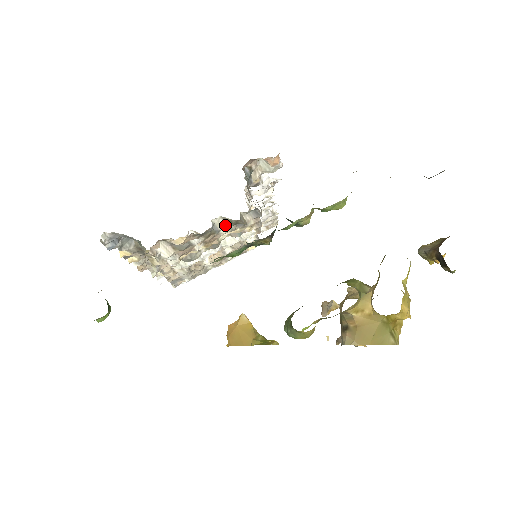
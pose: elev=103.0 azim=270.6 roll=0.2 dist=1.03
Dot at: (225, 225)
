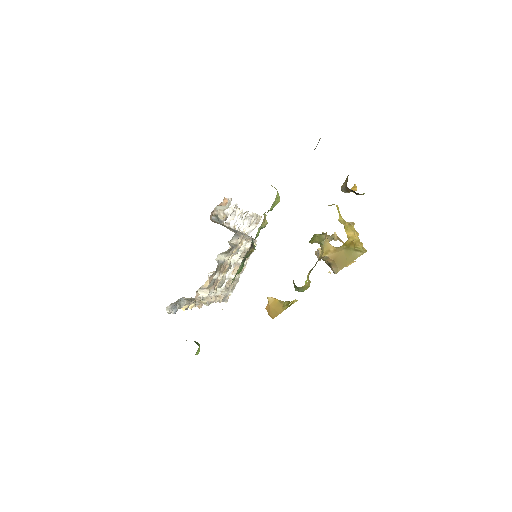
Dot at: (225, 256)
